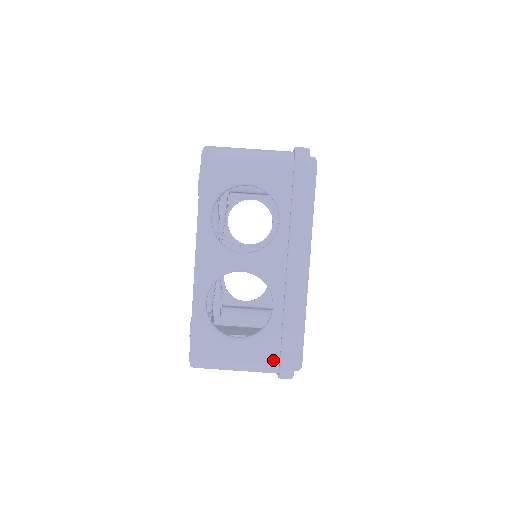
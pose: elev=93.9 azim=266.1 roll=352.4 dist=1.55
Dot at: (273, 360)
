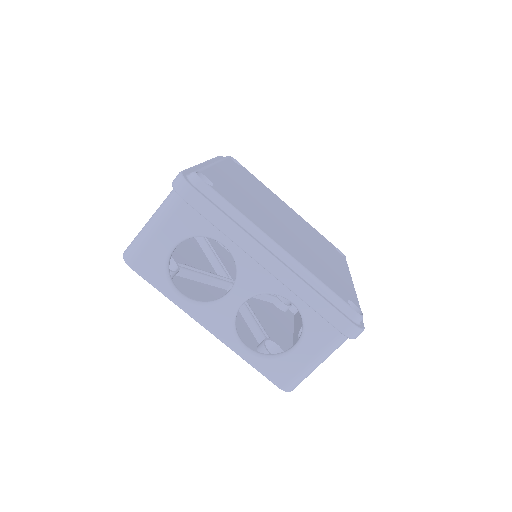
Dot at: (334, 335)
